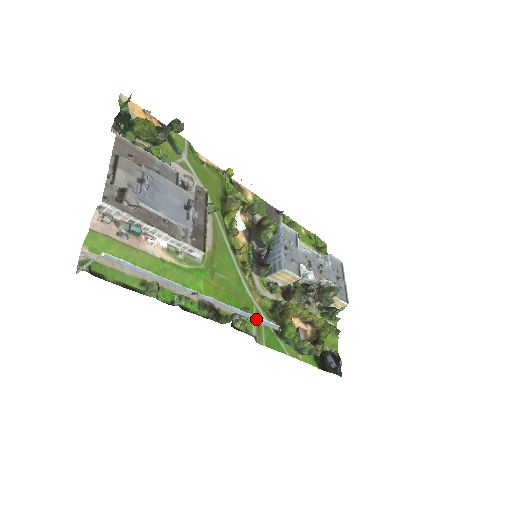
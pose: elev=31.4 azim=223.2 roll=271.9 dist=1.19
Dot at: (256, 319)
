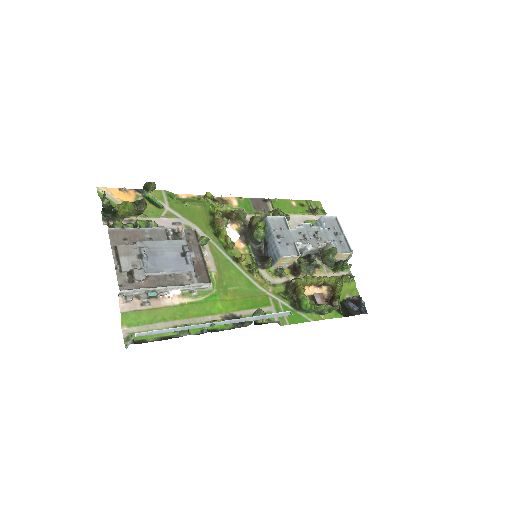
Dot at: (268, 316)
